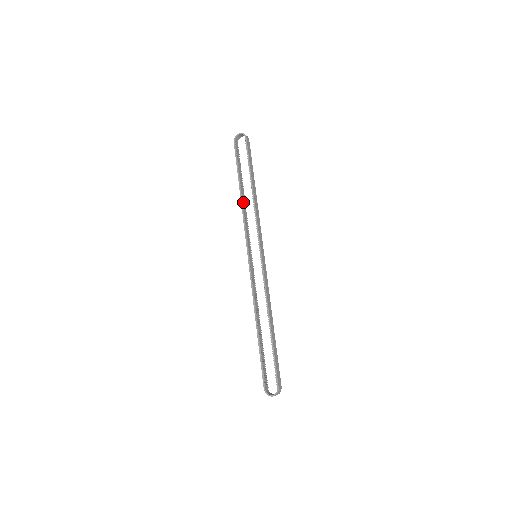
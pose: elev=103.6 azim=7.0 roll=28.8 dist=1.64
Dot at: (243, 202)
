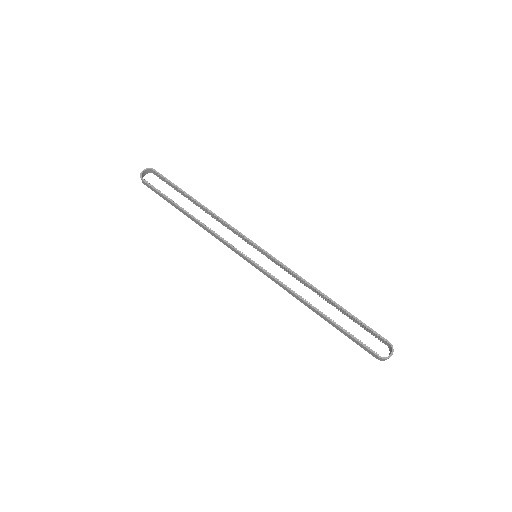
Dot at: (199, 221)
